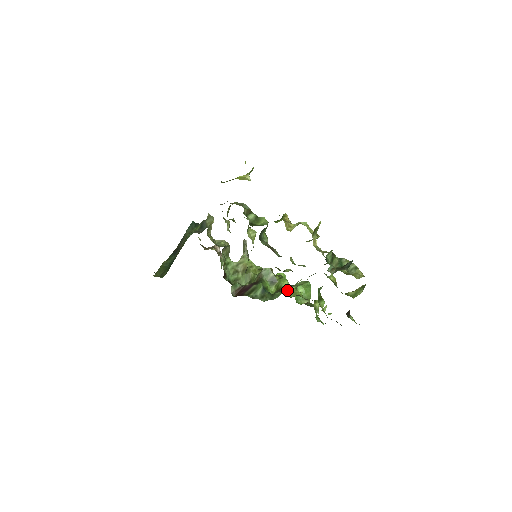
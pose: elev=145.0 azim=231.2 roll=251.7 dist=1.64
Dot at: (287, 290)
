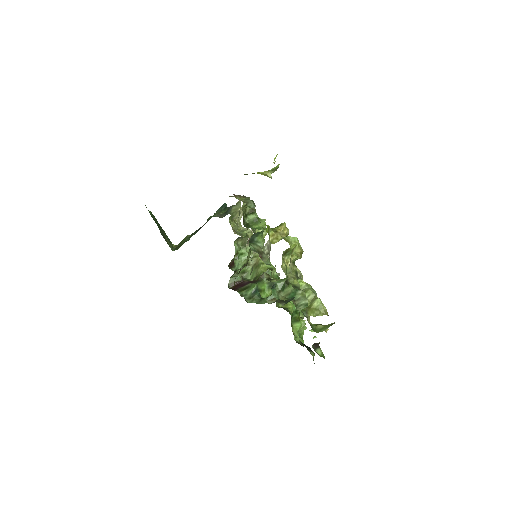
Dot at: occluded
